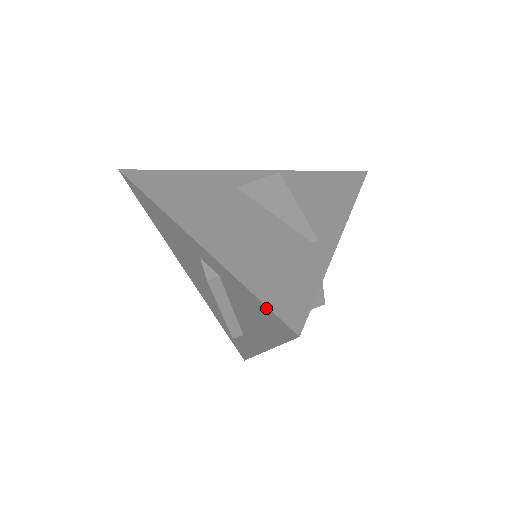
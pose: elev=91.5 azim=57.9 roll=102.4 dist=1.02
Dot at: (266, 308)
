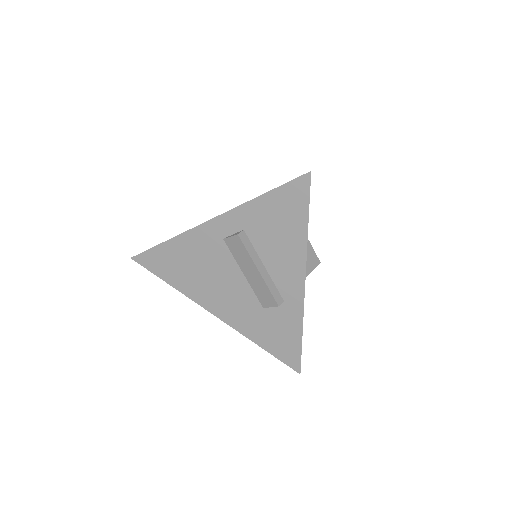
Dot at: (284, 188)
